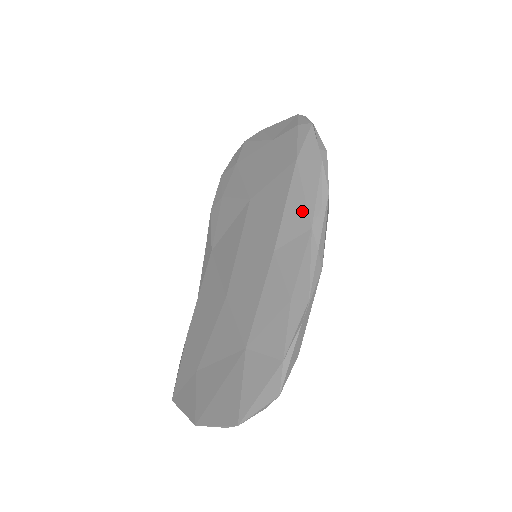
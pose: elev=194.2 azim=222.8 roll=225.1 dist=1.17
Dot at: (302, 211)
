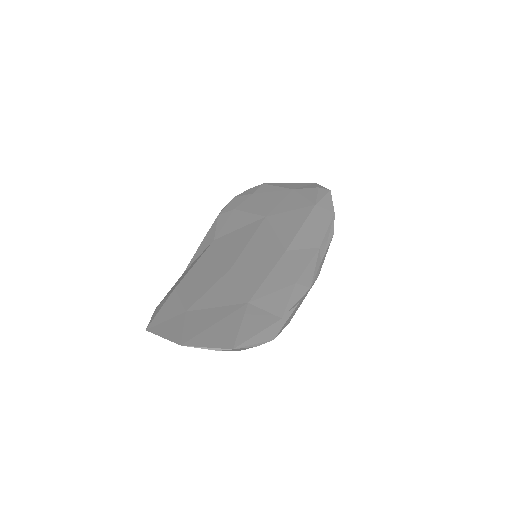
Dot at: (314, 235)
